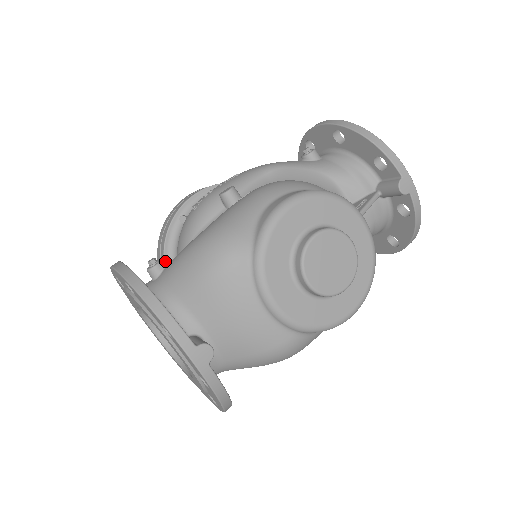
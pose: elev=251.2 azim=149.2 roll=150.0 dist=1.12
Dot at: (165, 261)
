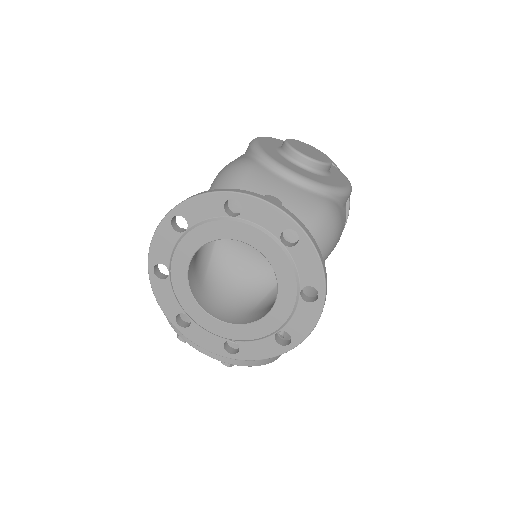
Dot at: occluded
